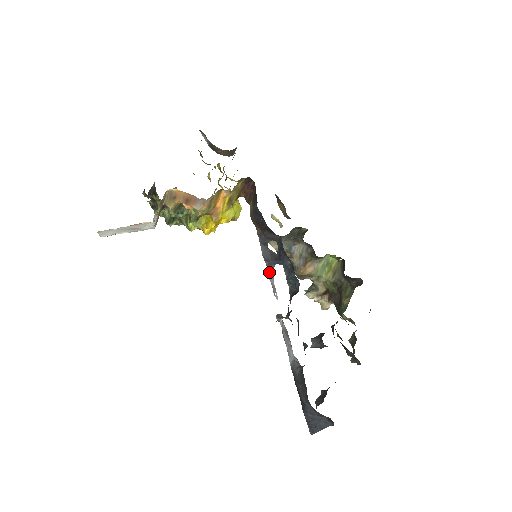
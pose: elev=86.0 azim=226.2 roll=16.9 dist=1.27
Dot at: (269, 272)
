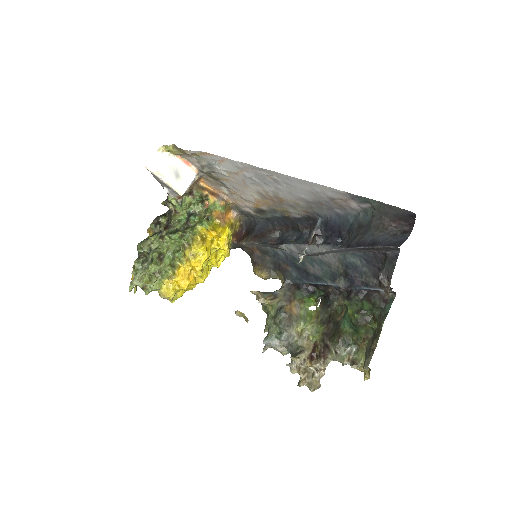
Dot at: (276, 247)
